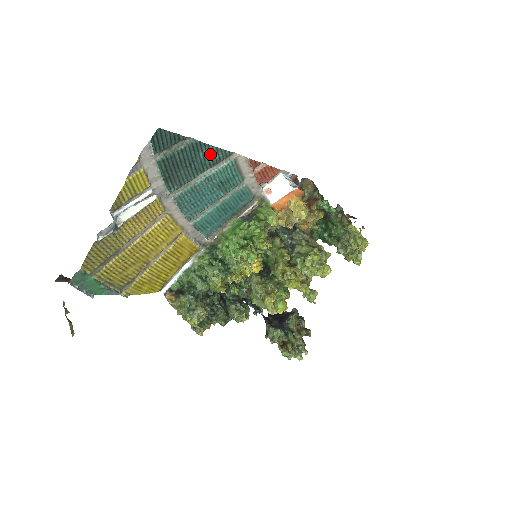
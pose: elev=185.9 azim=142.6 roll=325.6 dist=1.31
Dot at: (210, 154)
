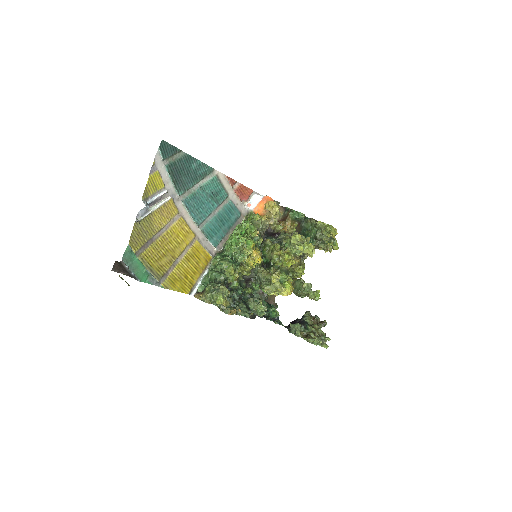
Dot at: (199, 167)
